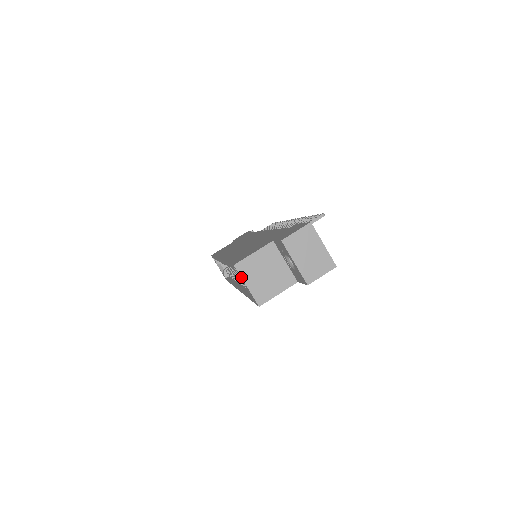
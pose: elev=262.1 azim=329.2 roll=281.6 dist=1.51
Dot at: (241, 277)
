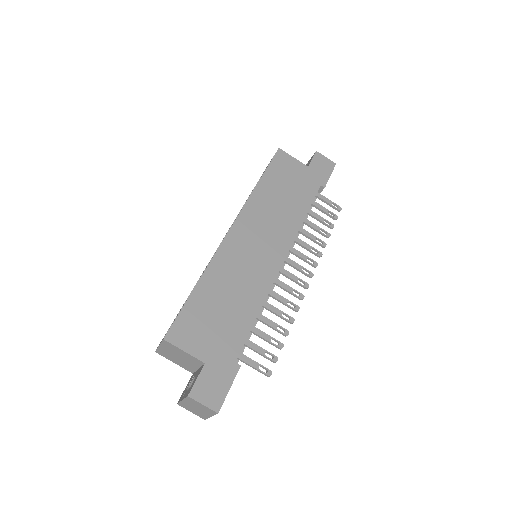
Dot at: (161, 343)
